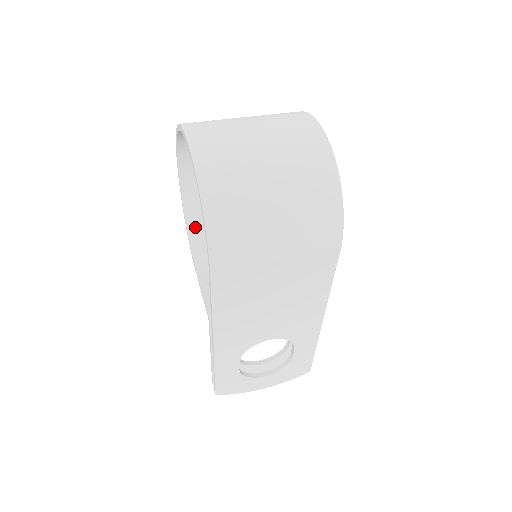
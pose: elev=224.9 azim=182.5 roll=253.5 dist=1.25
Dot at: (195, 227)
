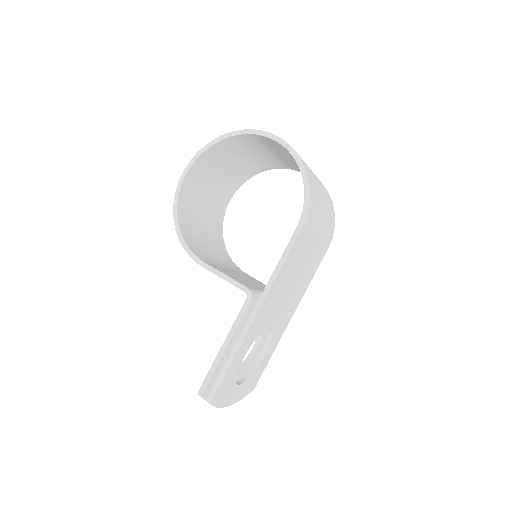
Dot at: (185, 232)
